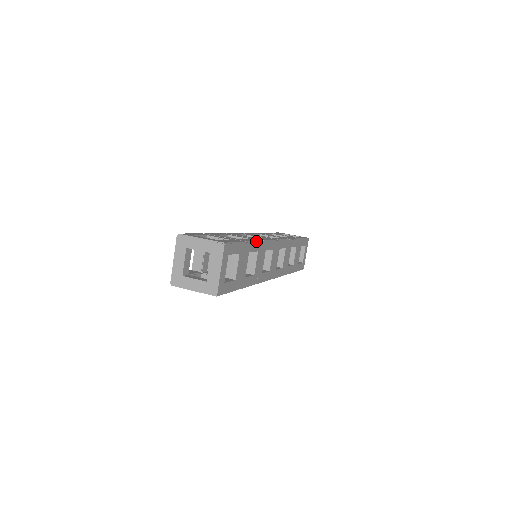
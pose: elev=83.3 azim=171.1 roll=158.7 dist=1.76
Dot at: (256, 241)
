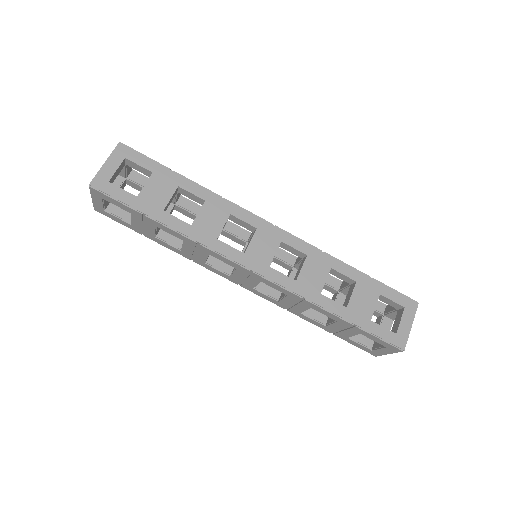
Dot at: (203, 187)
